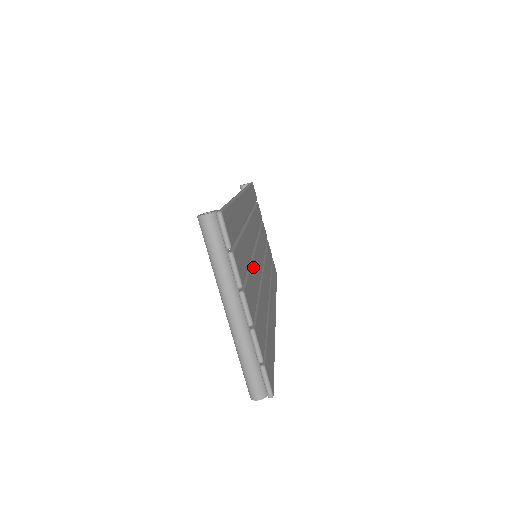
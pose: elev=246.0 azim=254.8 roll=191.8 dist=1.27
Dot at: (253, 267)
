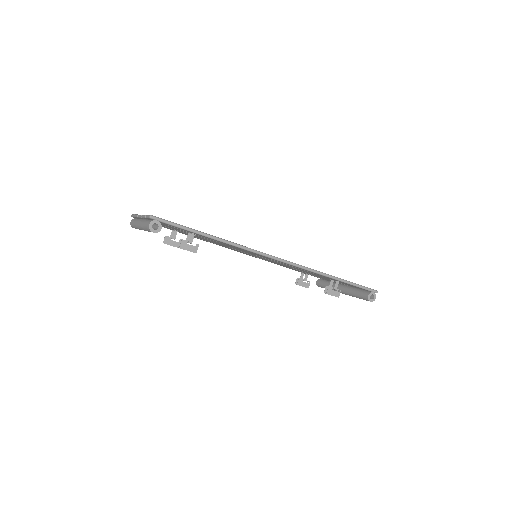
Dot at: occluded
